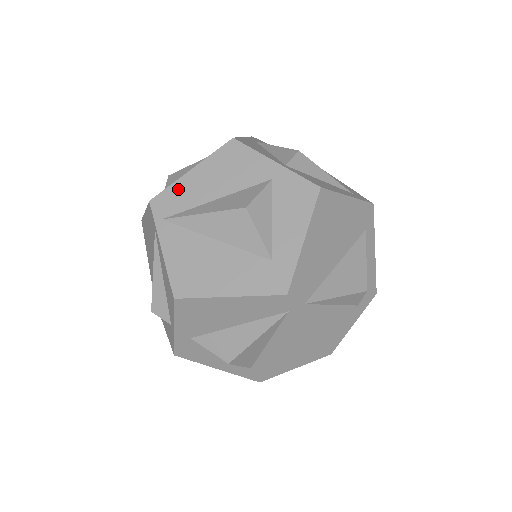
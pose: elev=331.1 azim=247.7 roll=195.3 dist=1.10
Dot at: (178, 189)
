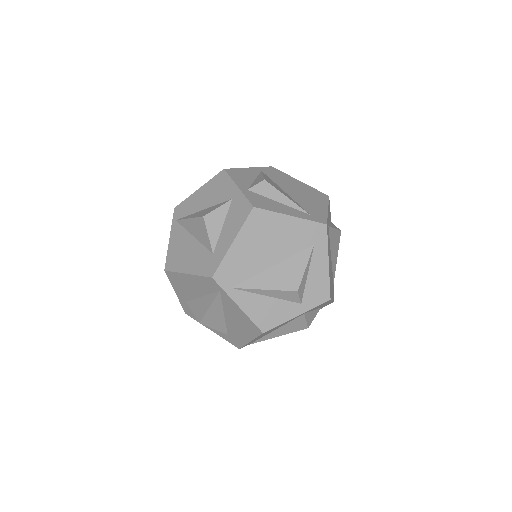
Dot at: (188, 202)
